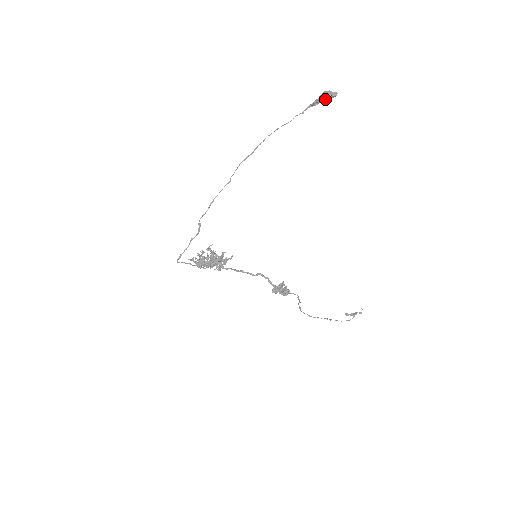
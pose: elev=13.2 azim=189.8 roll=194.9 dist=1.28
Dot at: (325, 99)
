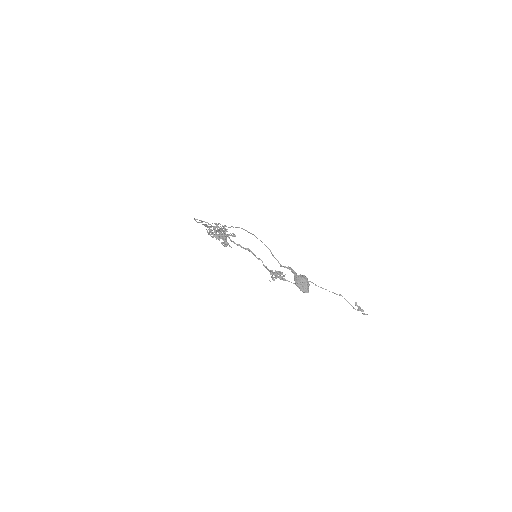
Dot at: (296, 283)
